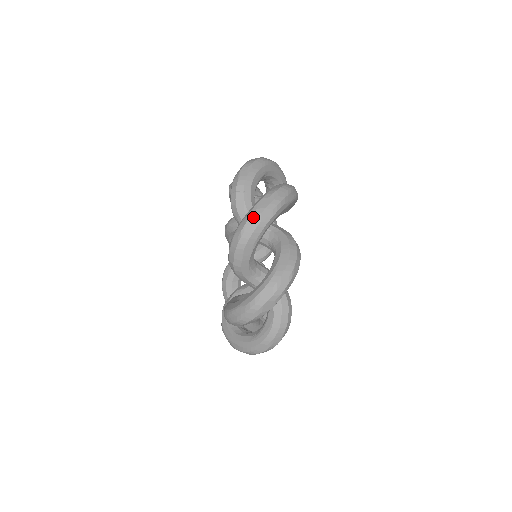
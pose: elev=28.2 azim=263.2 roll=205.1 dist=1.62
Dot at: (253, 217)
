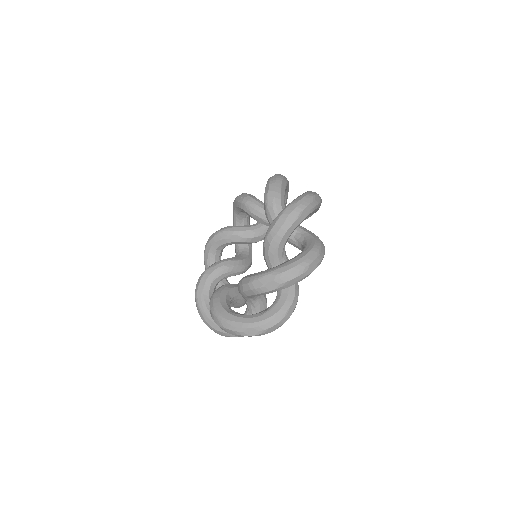
Dot at: occluded
